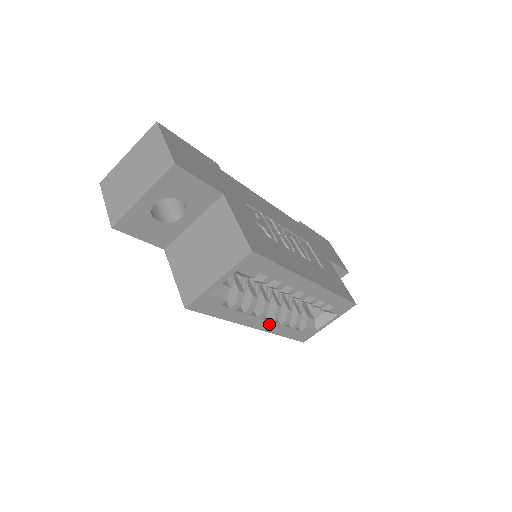
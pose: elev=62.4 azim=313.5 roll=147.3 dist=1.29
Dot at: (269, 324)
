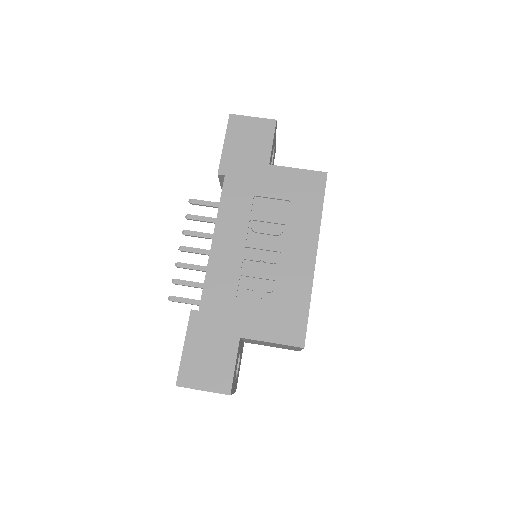
Dot at: occluded
